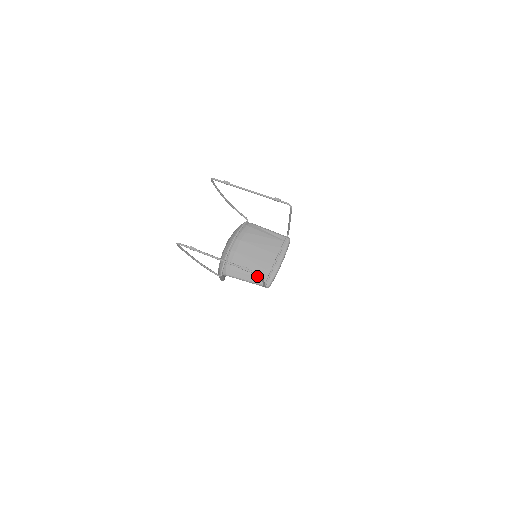
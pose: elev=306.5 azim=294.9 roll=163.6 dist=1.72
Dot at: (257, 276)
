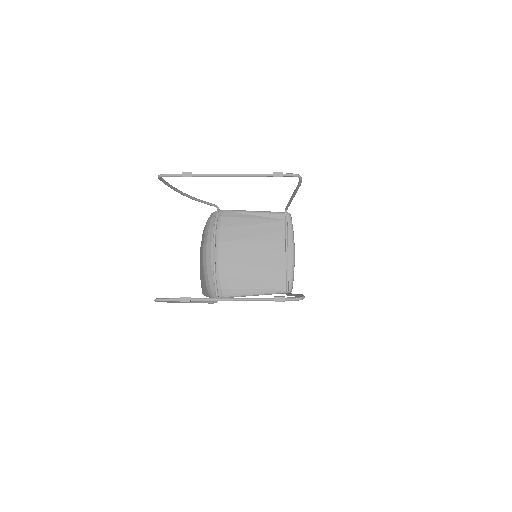
Dot at: (270, 283)
